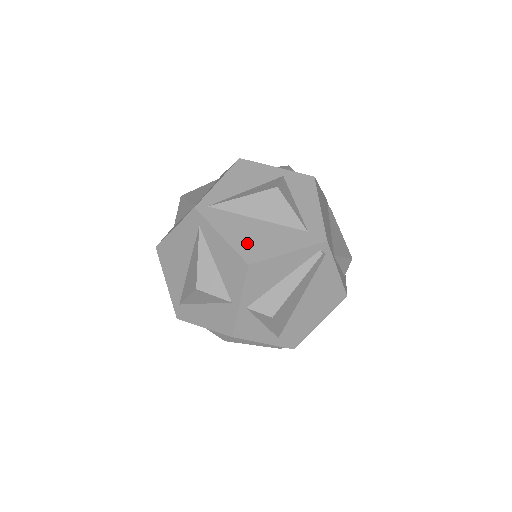
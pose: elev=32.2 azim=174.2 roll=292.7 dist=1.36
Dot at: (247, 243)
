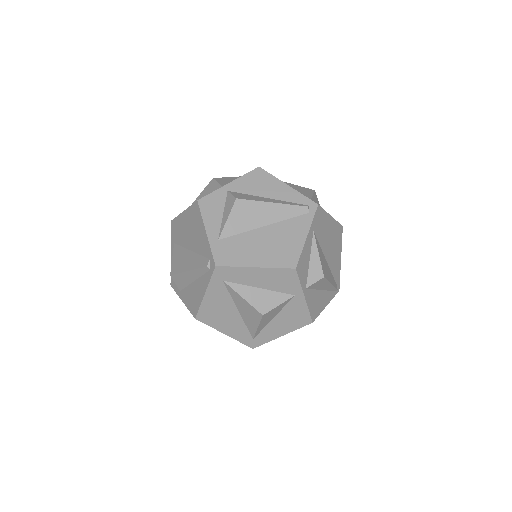
Dot at: occluded
